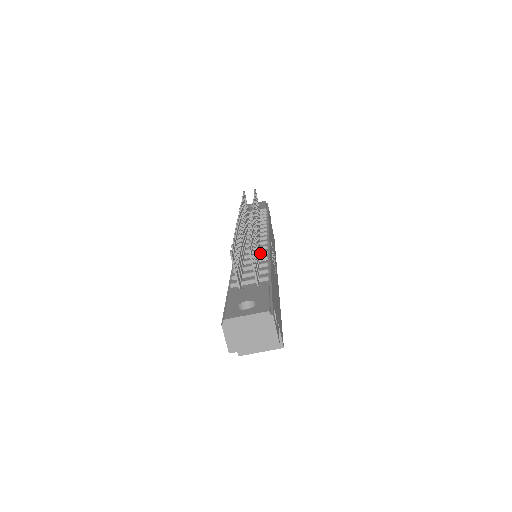
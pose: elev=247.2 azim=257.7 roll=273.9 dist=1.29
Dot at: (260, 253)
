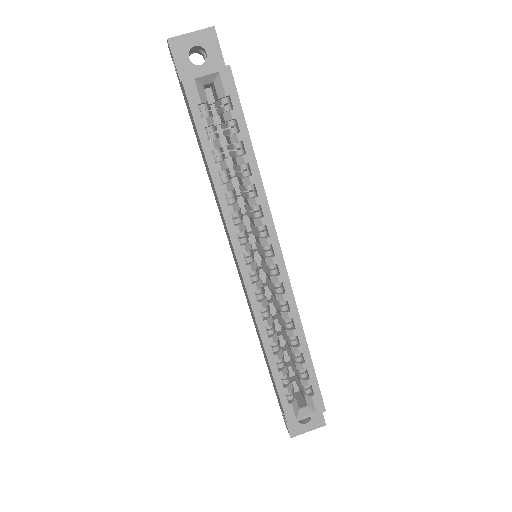
Dot at: occluded
